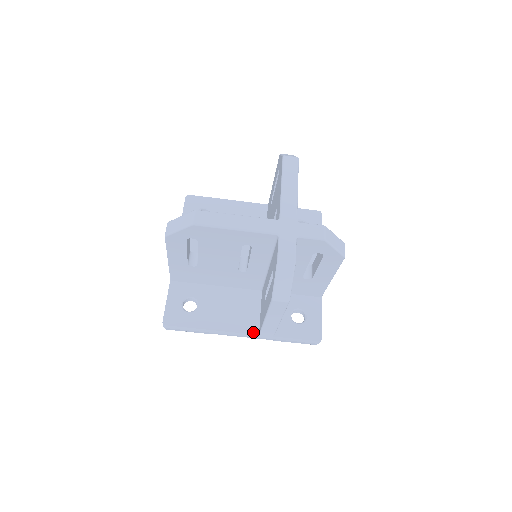
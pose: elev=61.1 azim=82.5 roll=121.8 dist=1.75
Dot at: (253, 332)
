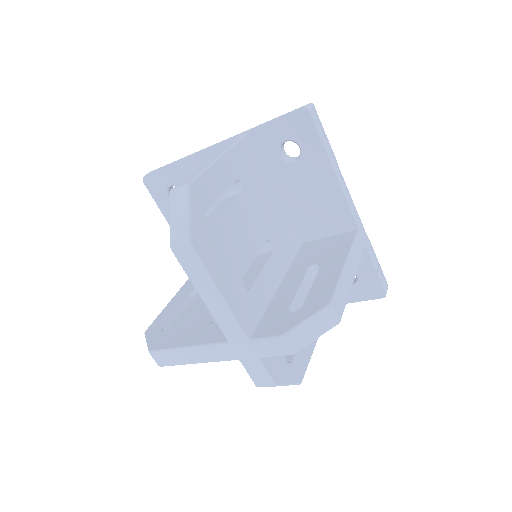
Dot at: occluded
